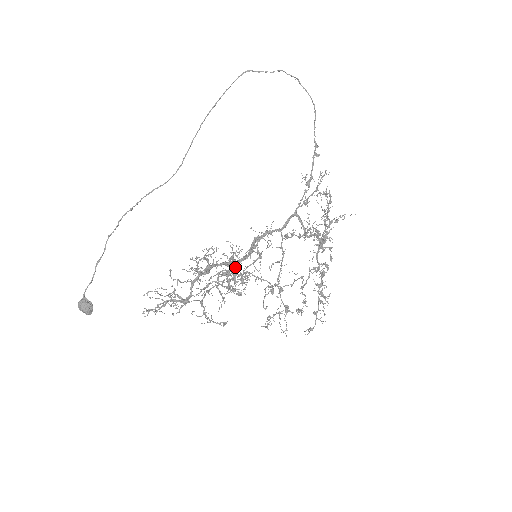
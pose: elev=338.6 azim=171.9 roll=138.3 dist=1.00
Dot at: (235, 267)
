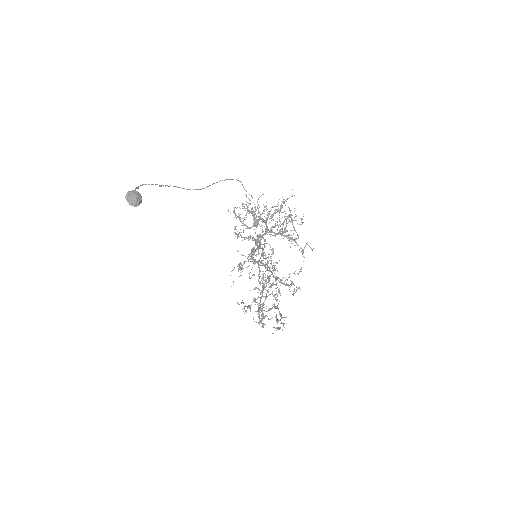
Dot at: occluded
